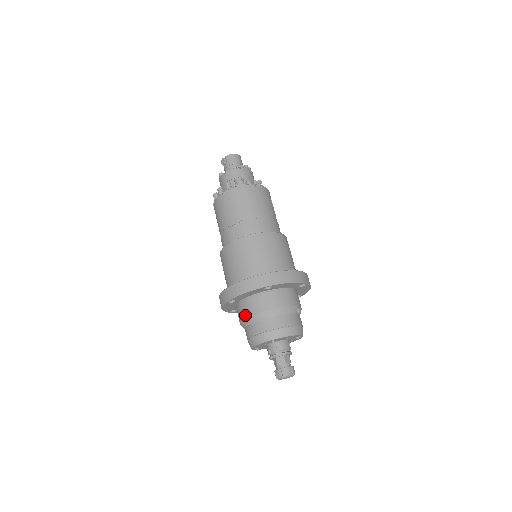
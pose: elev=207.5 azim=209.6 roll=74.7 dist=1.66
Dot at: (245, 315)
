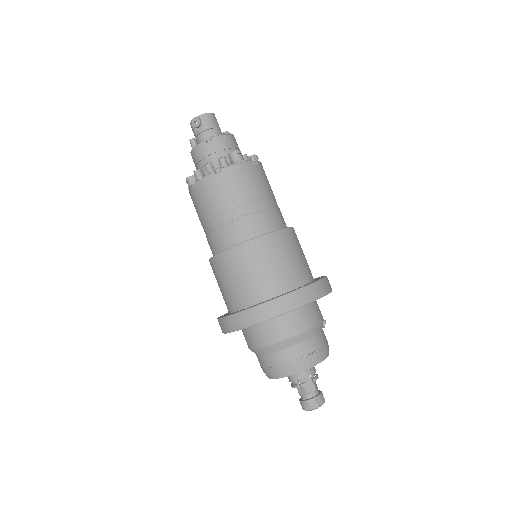
Dot at: (271, 340)
